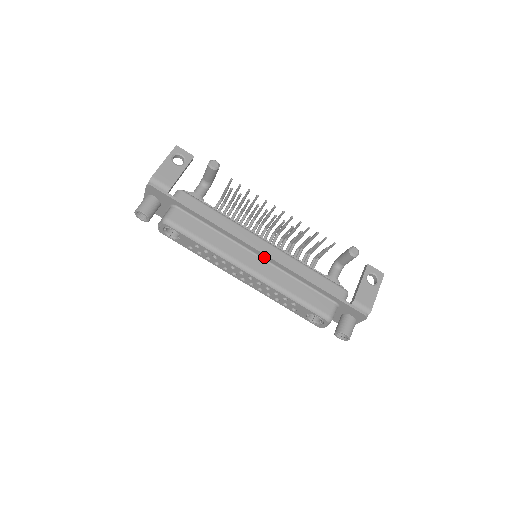
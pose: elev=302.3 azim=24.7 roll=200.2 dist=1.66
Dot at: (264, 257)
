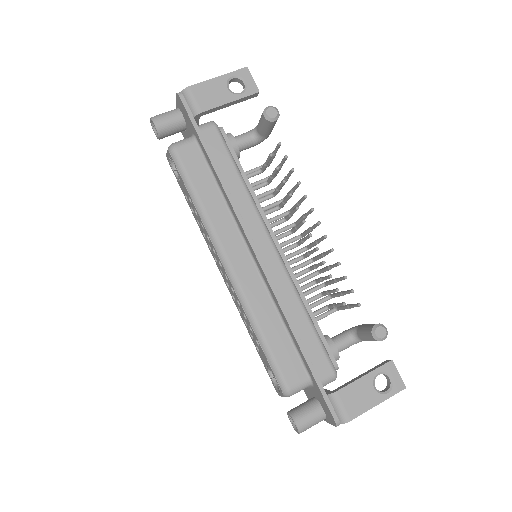
Dot at: (257, 263)
